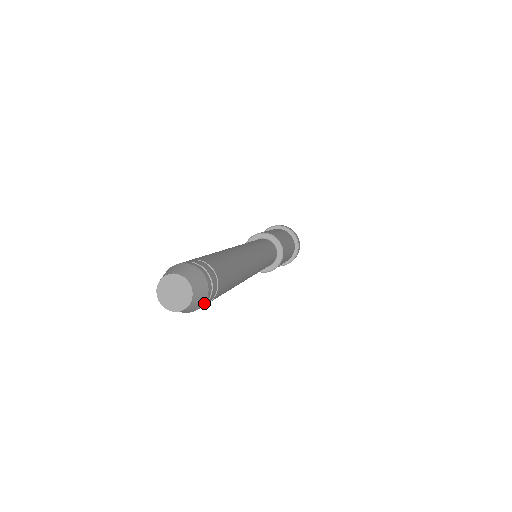
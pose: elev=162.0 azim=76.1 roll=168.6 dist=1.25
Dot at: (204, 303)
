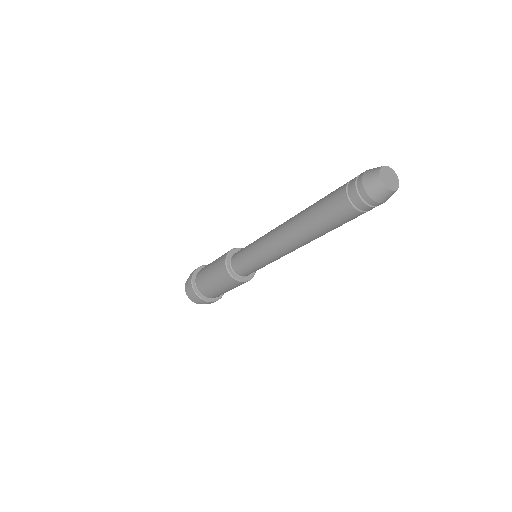
Dot at: occluded
